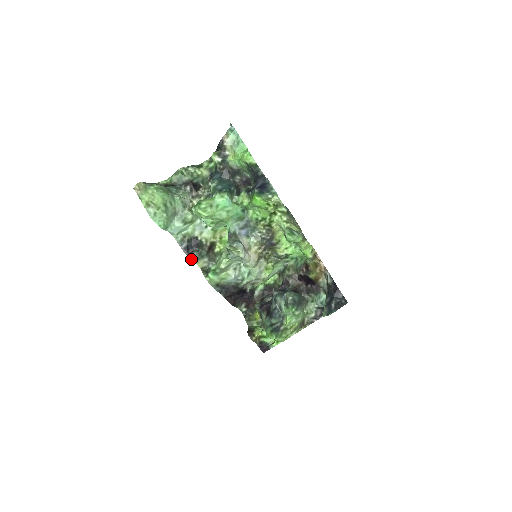
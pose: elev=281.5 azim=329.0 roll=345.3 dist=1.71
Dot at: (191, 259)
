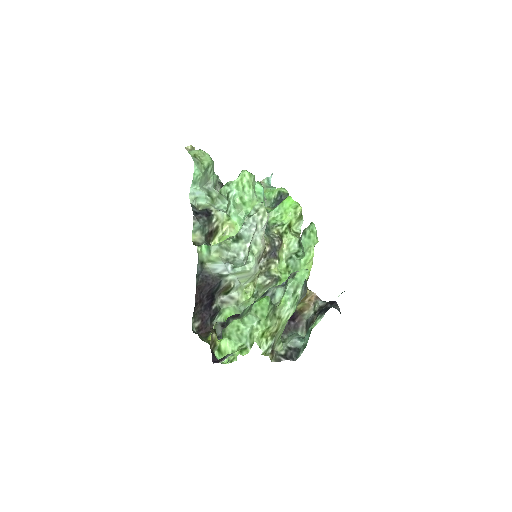
Dot at: (194, 224)
